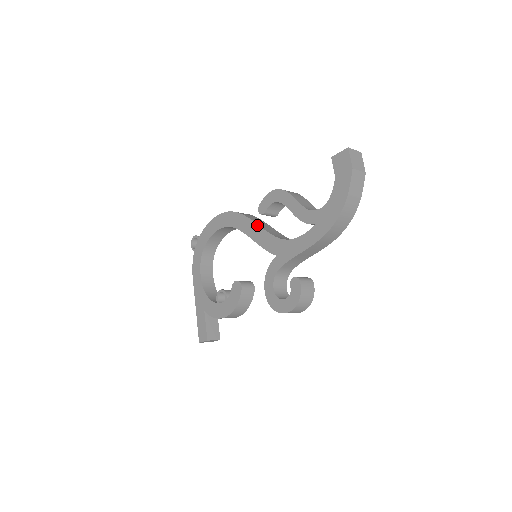
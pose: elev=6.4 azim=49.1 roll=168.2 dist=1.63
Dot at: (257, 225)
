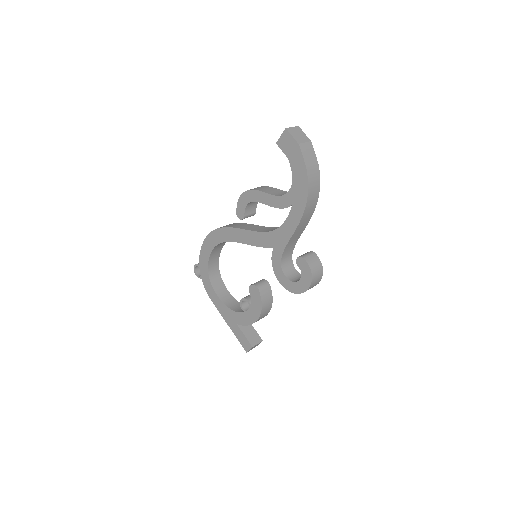
Dot at: (243, 230)
